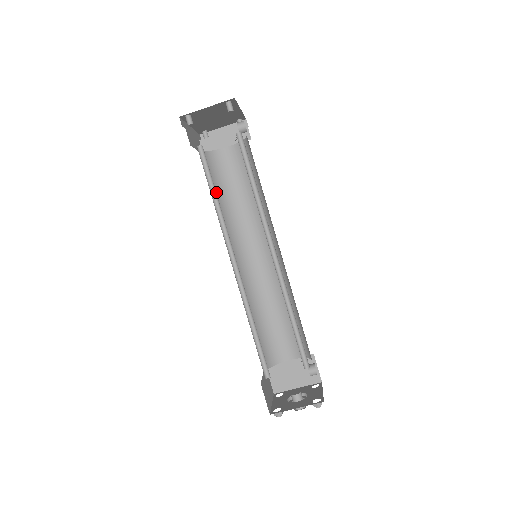
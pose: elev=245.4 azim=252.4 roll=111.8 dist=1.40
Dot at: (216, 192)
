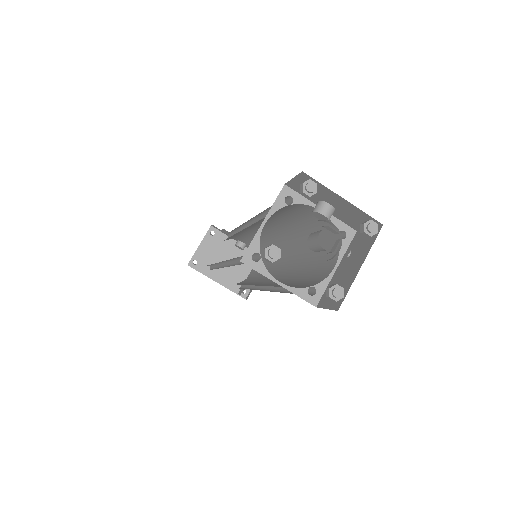
Dot at: occluded
